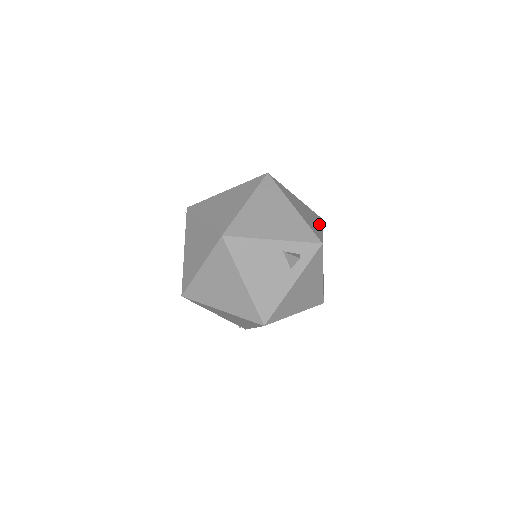
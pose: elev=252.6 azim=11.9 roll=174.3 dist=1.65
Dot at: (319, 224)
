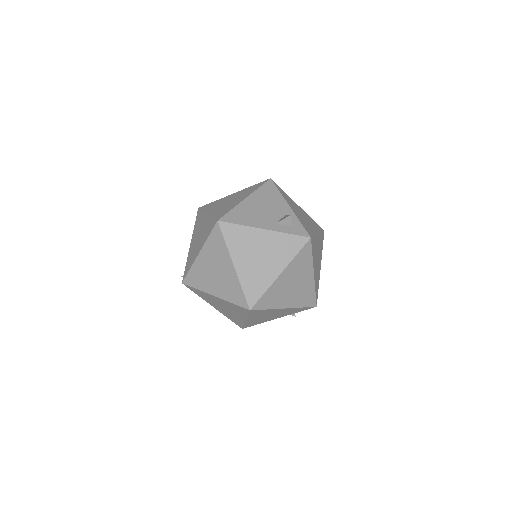
Dot at: (315, 277)
